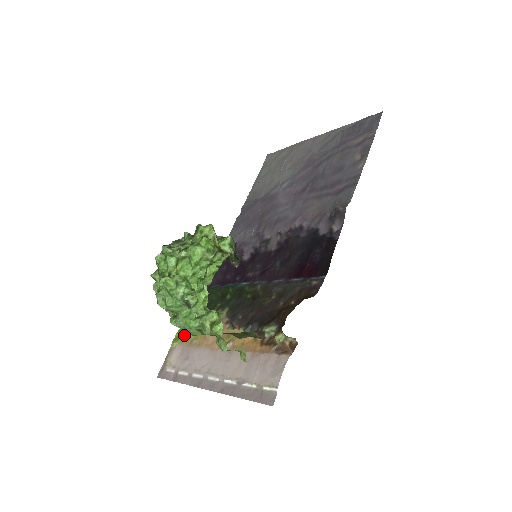
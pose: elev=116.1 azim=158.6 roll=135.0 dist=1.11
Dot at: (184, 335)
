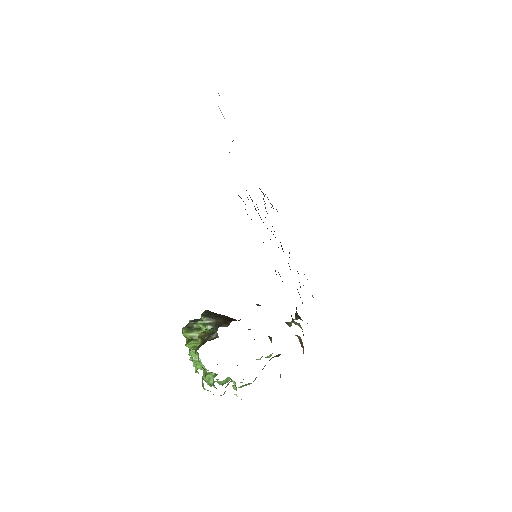
Dot at: occluded
